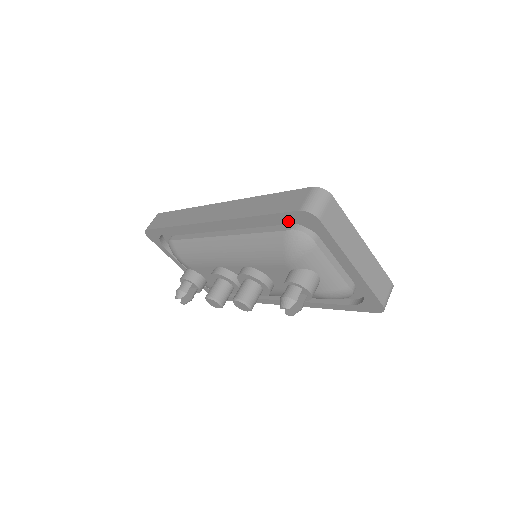
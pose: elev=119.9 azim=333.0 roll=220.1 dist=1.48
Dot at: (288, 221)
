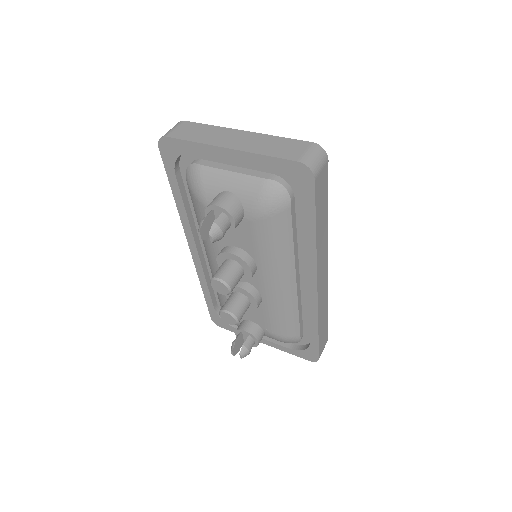
Dot at: (174, 169)
